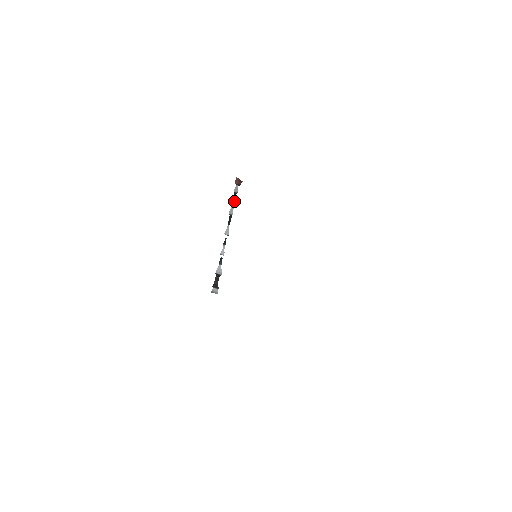
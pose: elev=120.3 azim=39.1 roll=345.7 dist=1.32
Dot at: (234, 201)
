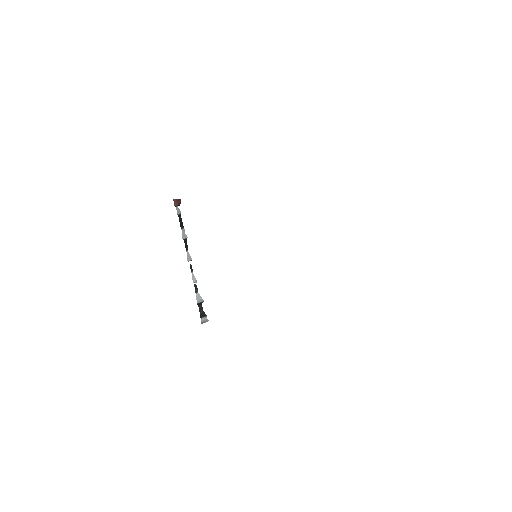
Dot at: (181, 224)
